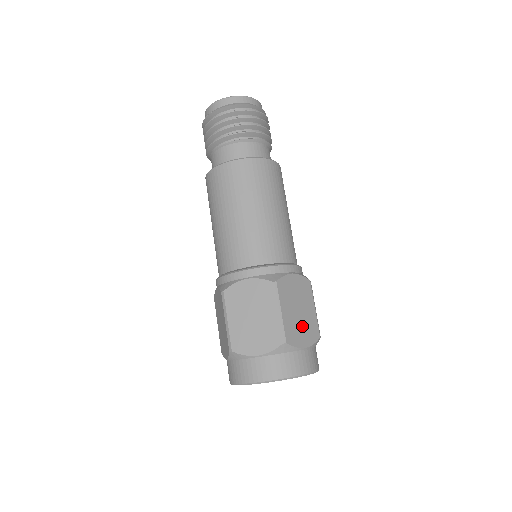
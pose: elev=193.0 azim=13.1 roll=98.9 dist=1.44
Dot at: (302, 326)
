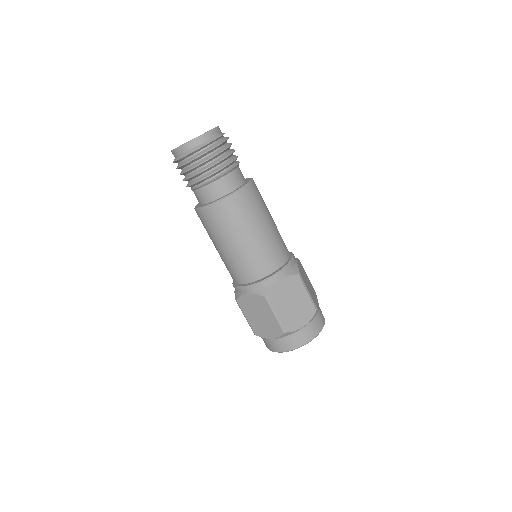
Dot at: (298, 313)
